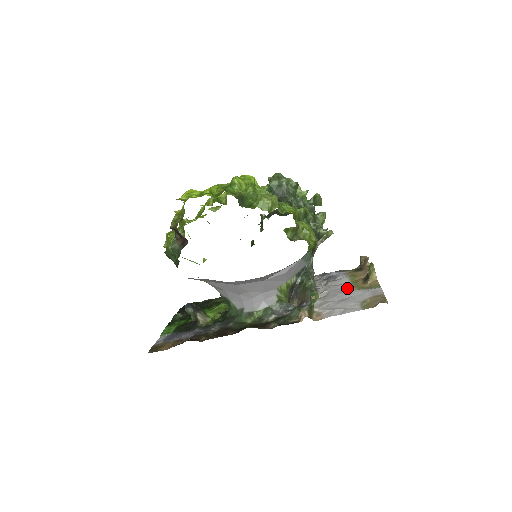
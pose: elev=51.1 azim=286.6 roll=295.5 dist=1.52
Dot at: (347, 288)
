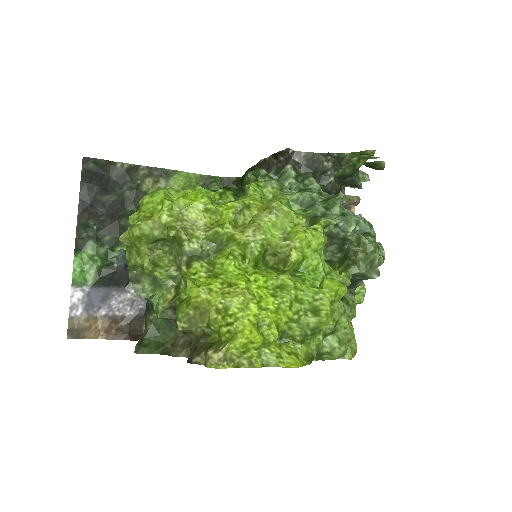
Dot at: occluded
